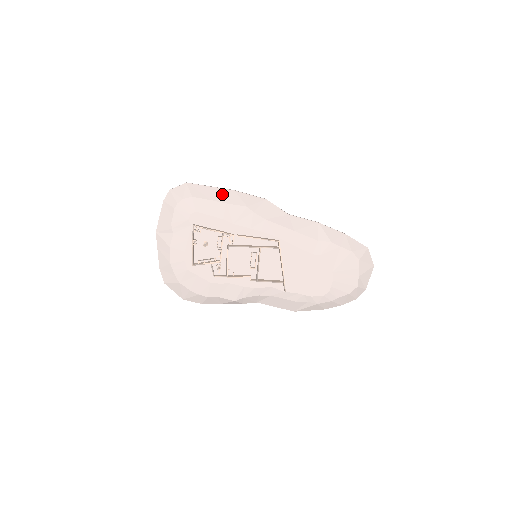
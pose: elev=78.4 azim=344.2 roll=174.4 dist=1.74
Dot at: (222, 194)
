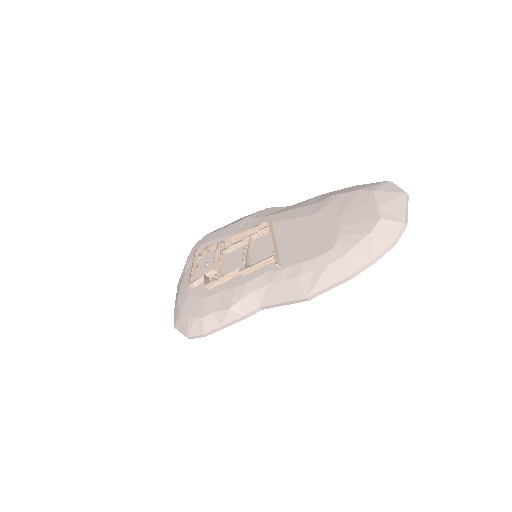
Dot at: (229, 224)
